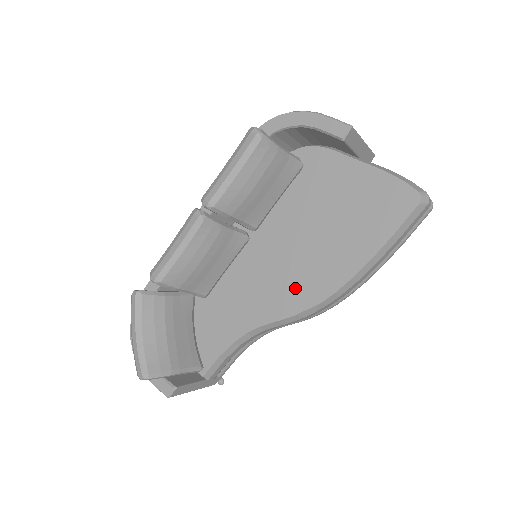
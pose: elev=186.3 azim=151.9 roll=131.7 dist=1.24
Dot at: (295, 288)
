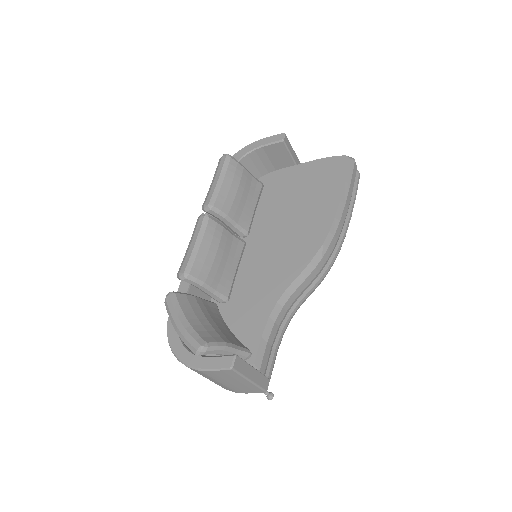
Dot at: (298, 249)
